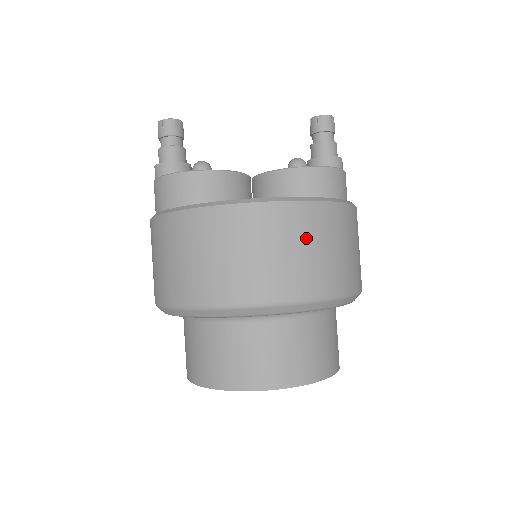
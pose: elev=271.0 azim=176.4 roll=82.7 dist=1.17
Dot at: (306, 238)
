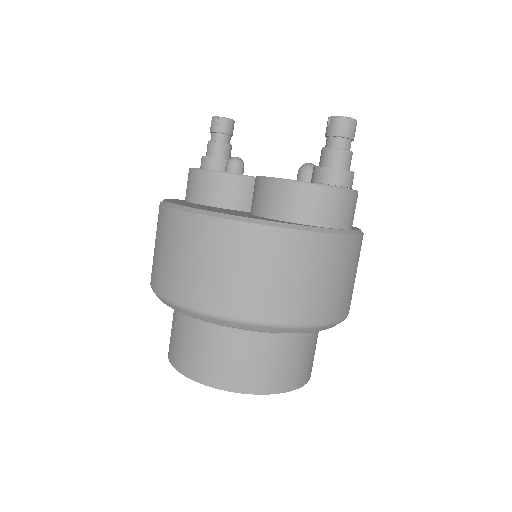
Dot at: (203, 252)
